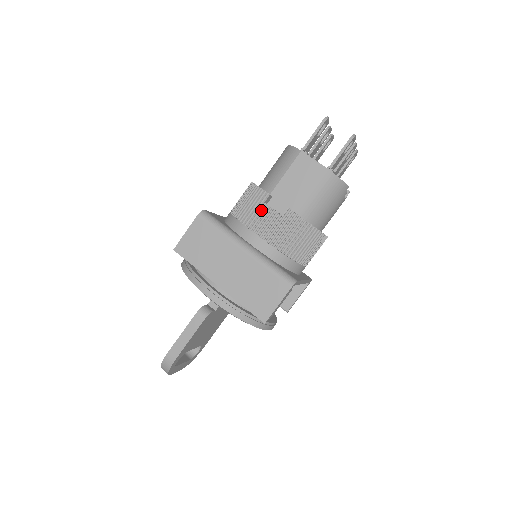
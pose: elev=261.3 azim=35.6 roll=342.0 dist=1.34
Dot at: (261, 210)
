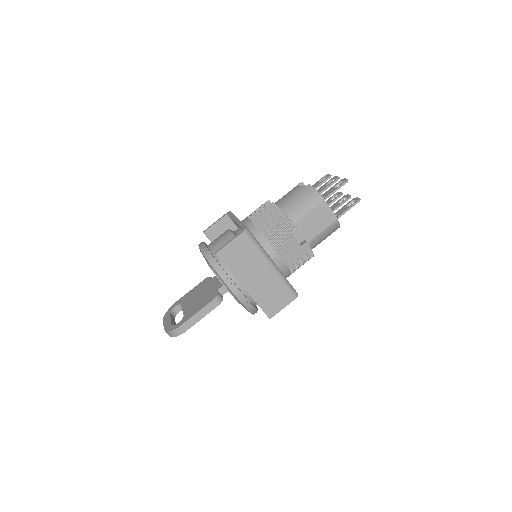
Dot at: (287, 237)
